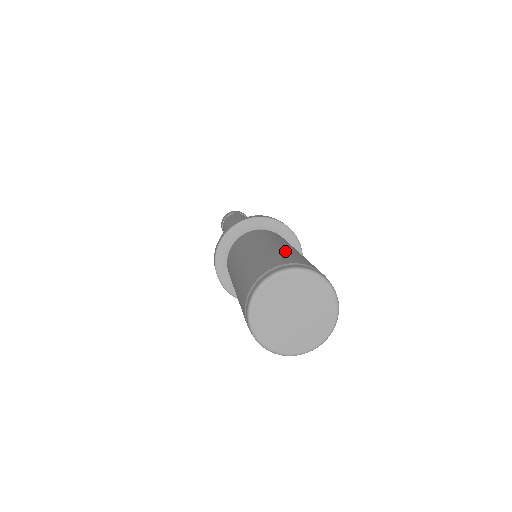
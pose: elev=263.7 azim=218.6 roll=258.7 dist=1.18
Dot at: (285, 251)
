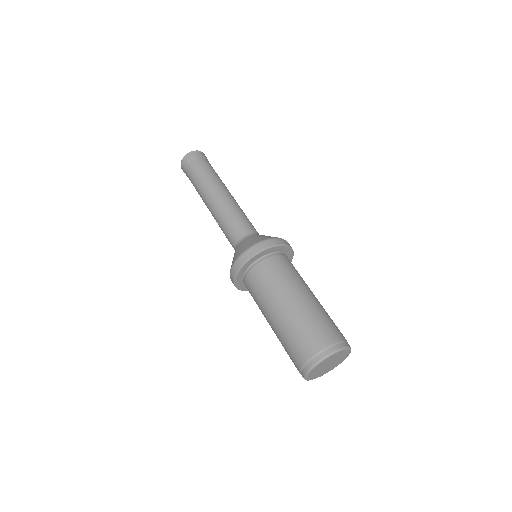
Dot at: (293, 330)
